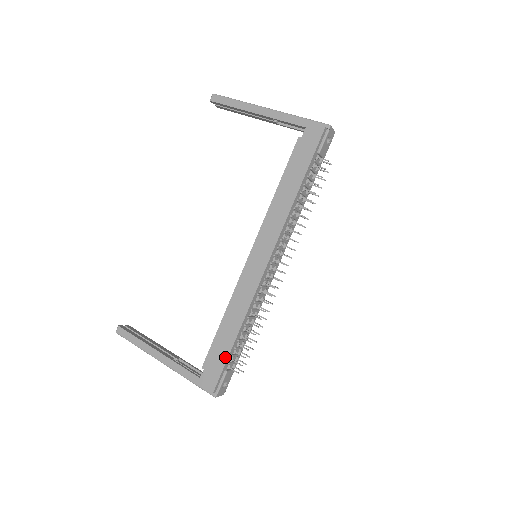
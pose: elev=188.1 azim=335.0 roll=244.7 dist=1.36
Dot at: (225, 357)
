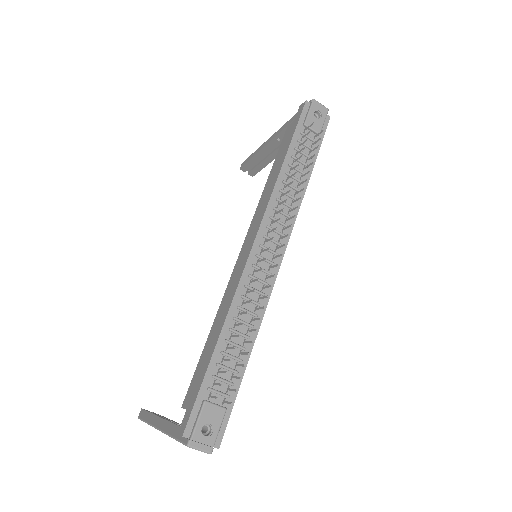
Dot at: (202, 377)
